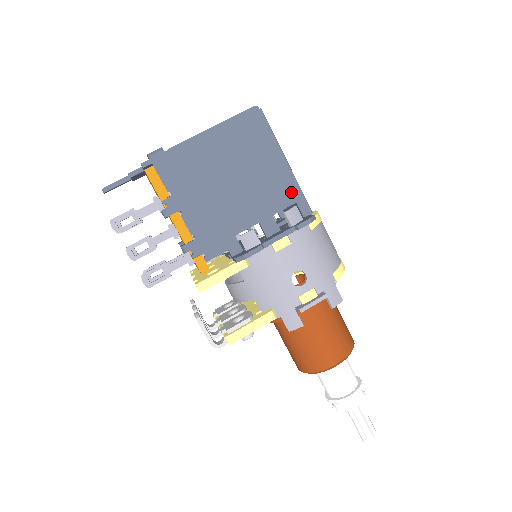
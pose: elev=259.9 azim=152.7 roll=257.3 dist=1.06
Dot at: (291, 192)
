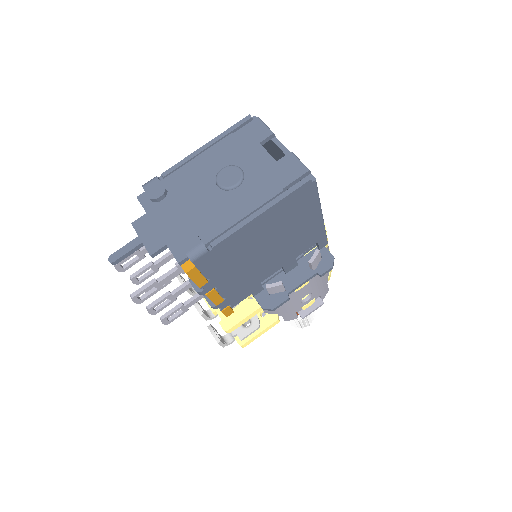
Dot at: (317, 237)
